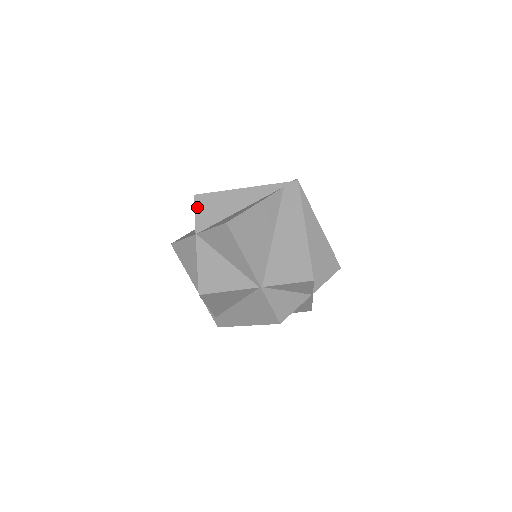
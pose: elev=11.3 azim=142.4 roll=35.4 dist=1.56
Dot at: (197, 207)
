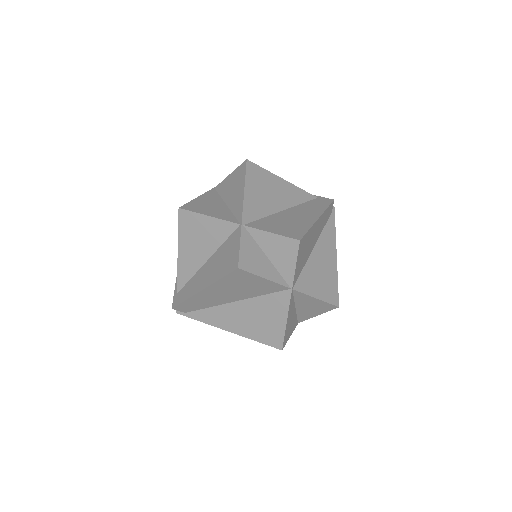
Dot at: occluded
